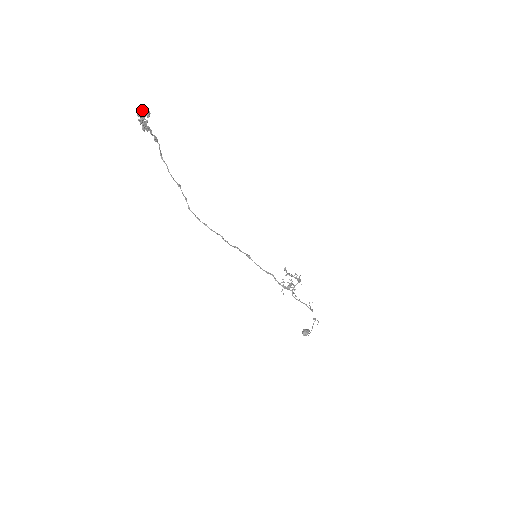
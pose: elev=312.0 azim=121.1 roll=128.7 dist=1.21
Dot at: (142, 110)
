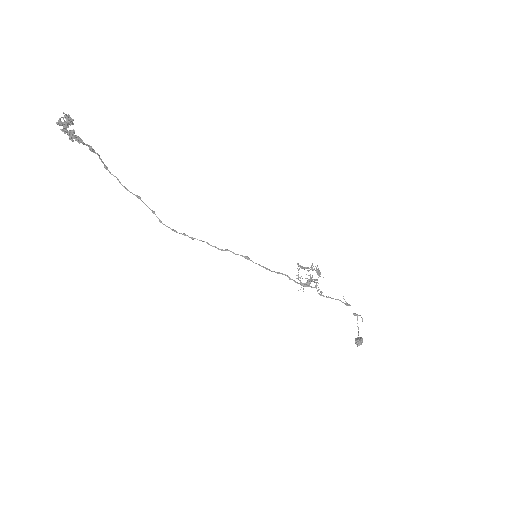
Dot at: occluded
